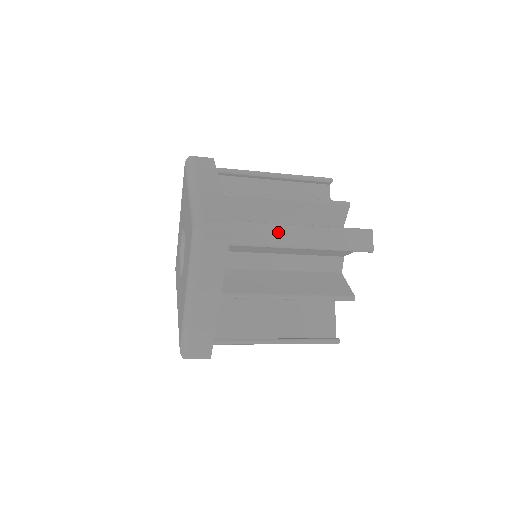
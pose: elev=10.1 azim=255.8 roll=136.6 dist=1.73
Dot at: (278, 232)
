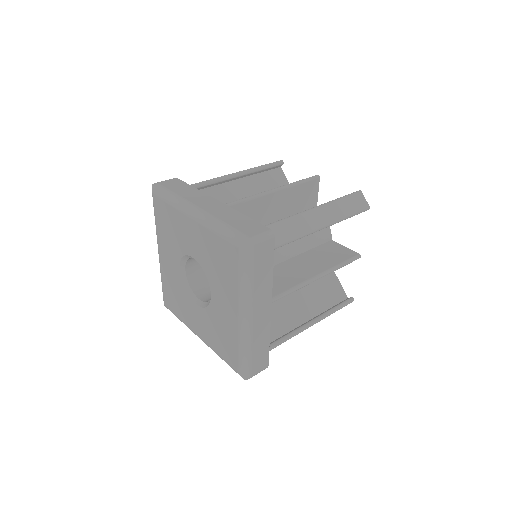
Dot at: occluded
